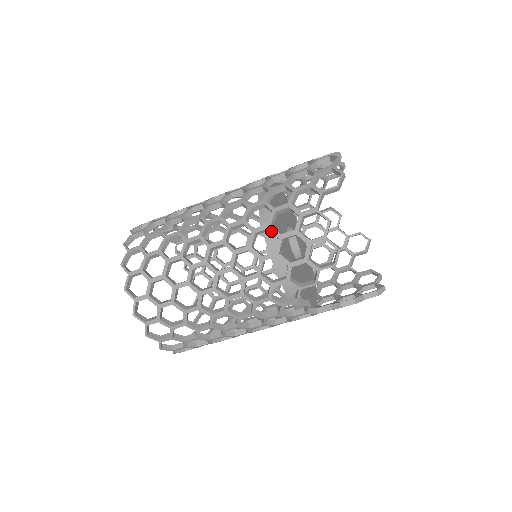
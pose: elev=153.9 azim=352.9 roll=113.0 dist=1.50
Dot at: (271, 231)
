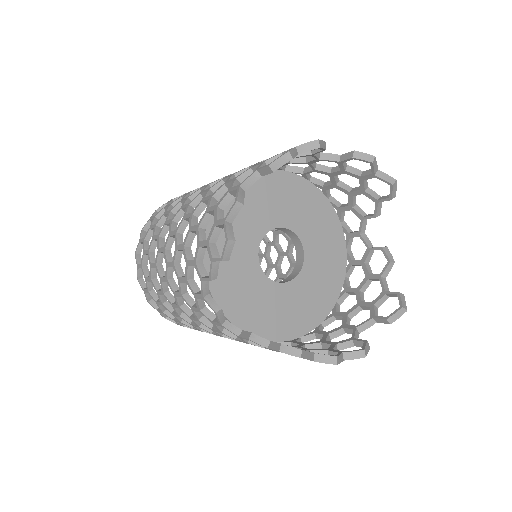
Dot at: occluded
